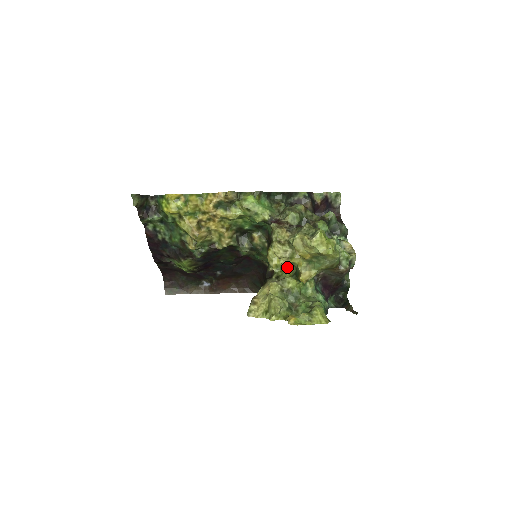
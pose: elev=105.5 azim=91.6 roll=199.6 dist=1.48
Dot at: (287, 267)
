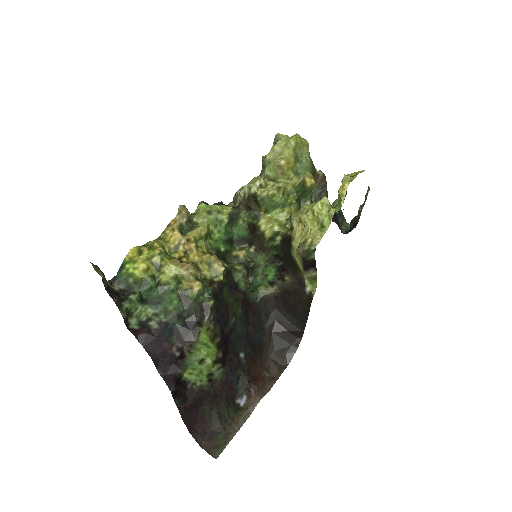
Dot at: (288, 220)
